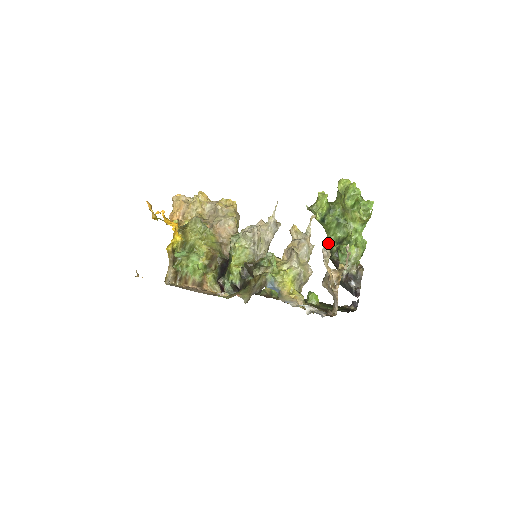
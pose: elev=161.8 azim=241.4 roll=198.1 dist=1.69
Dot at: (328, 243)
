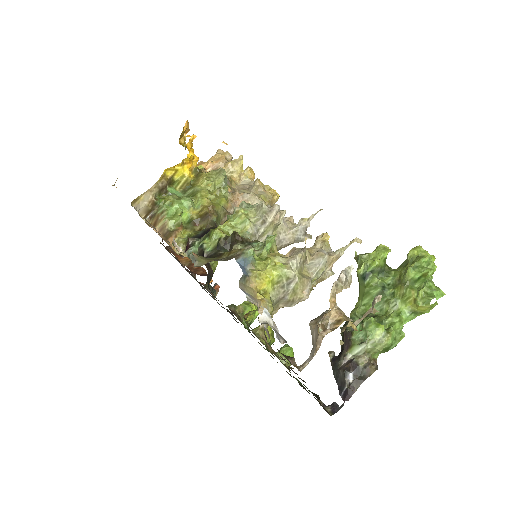
Dot at: (352, 311)
